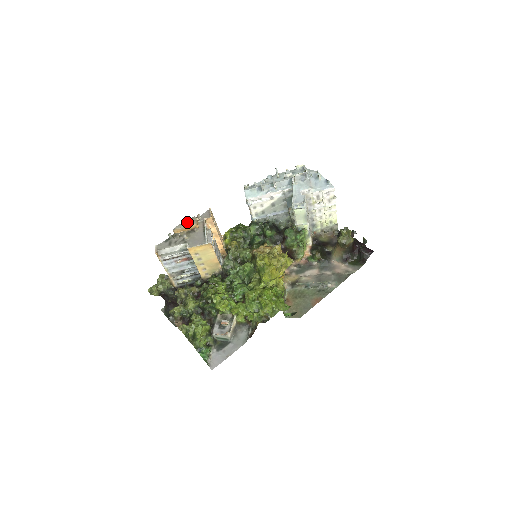
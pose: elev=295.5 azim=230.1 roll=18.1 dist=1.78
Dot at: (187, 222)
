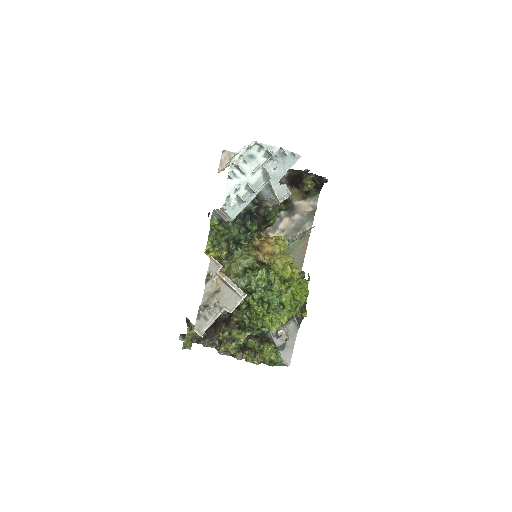
Dot at: (209, 291)
